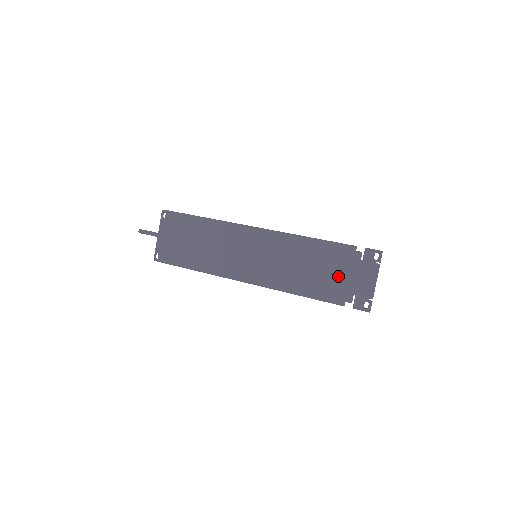
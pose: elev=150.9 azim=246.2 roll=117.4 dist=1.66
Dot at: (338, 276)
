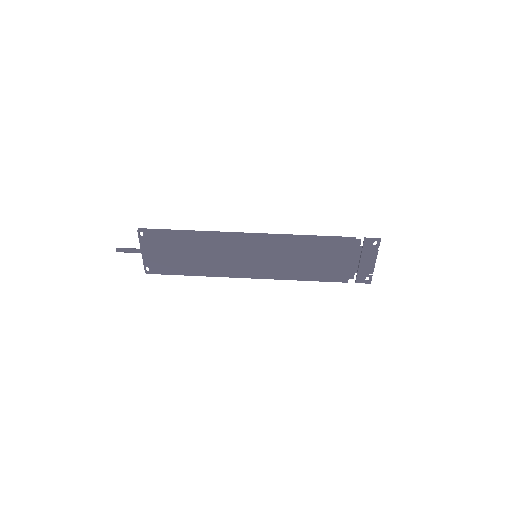
Dot at: (340, 263)
